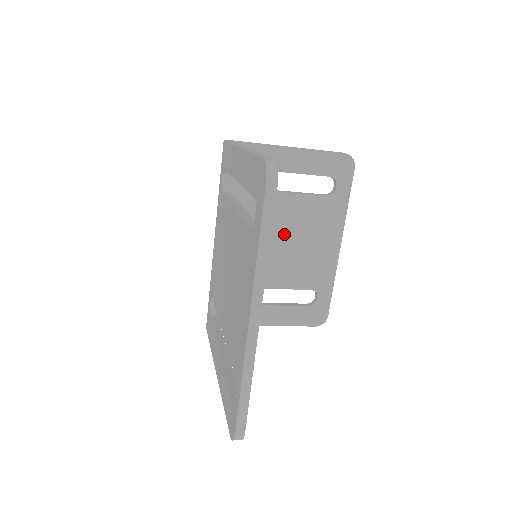
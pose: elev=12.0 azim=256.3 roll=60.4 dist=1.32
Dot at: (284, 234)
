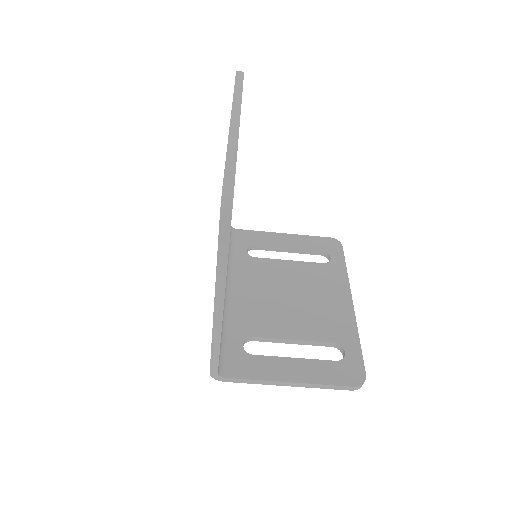
Dot at: (289, 290)
